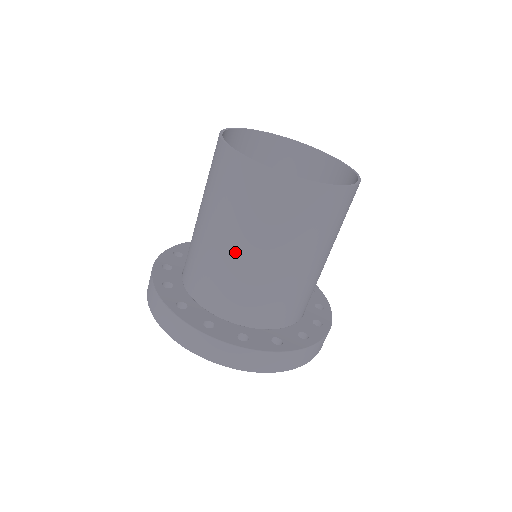
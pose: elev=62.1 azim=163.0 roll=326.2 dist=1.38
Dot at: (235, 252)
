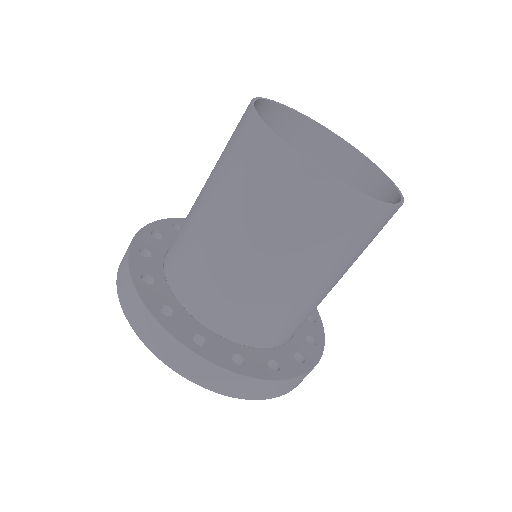
Dot at: (249, 261)
